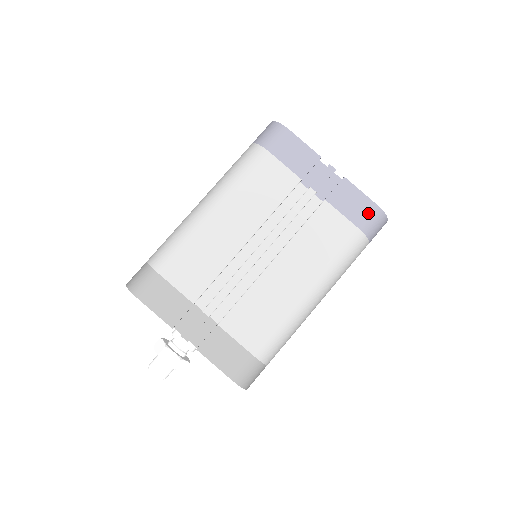
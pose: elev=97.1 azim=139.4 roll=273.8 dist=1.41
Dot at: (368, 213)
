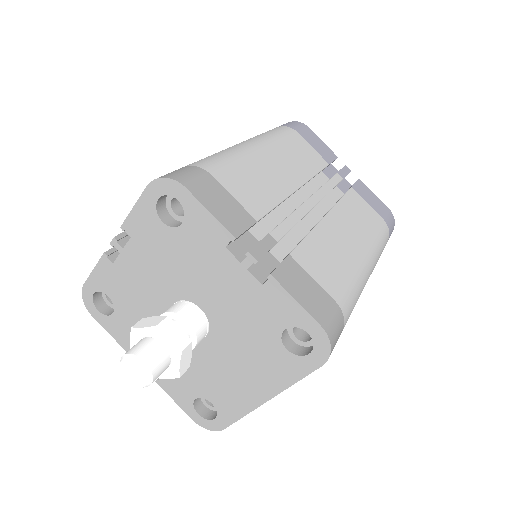
Dot at: (385, 212)
